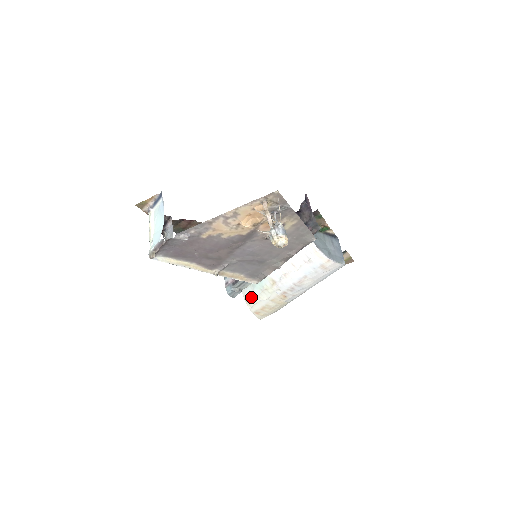
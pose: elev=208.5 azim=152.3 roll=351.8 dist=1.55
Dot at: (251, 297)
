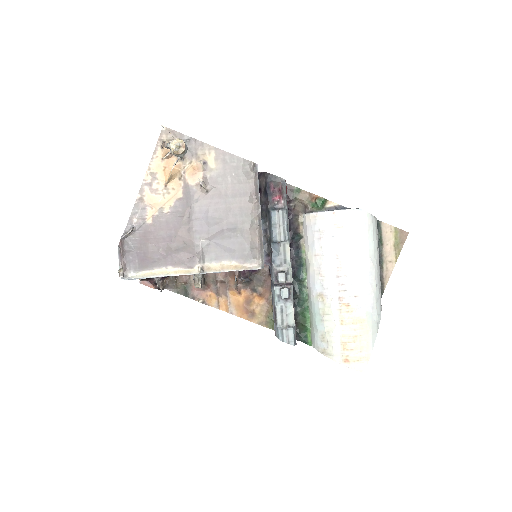
Dot at: (323, 342)
